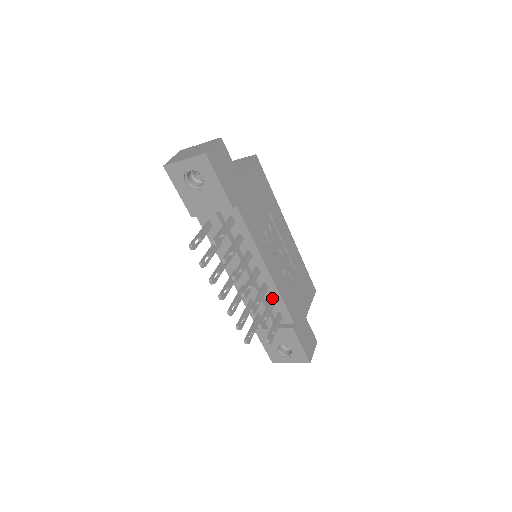
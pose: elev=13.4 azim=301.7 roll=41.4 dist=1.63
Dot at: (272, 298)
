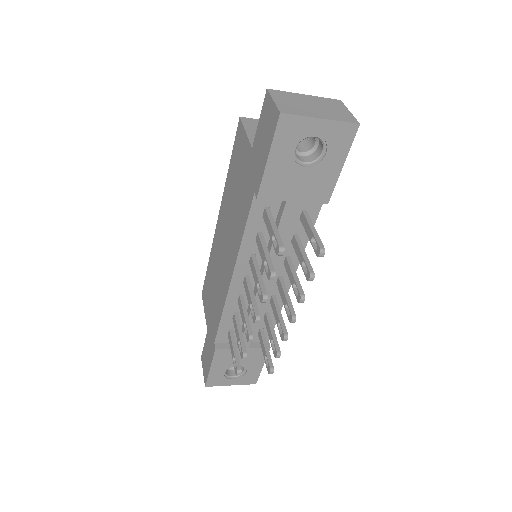
Dot at: (268, 313)
